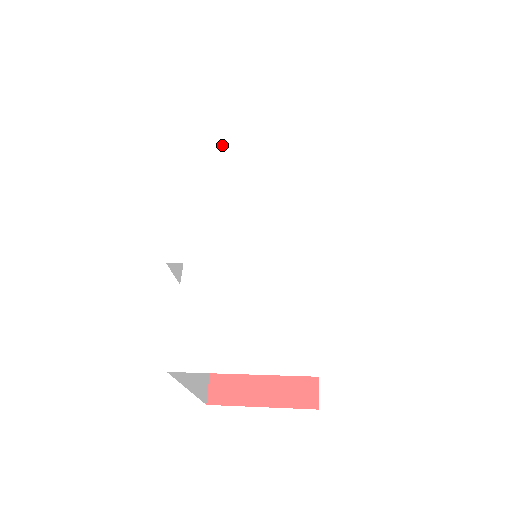
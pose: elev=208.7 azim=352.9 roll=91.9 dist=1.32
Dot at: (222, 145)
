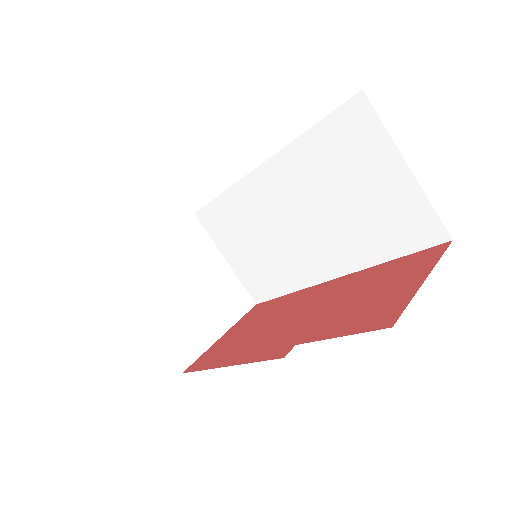
Dot at: occluded
